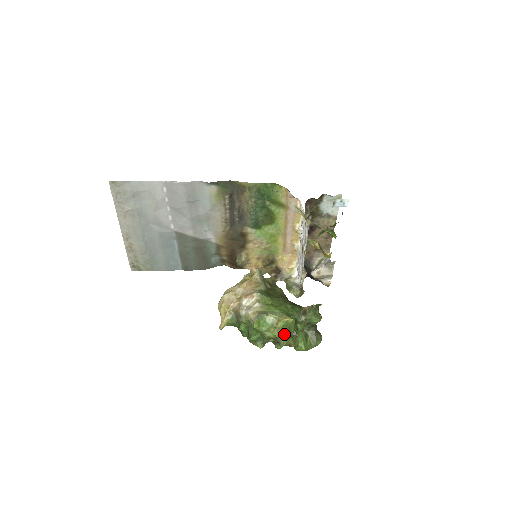
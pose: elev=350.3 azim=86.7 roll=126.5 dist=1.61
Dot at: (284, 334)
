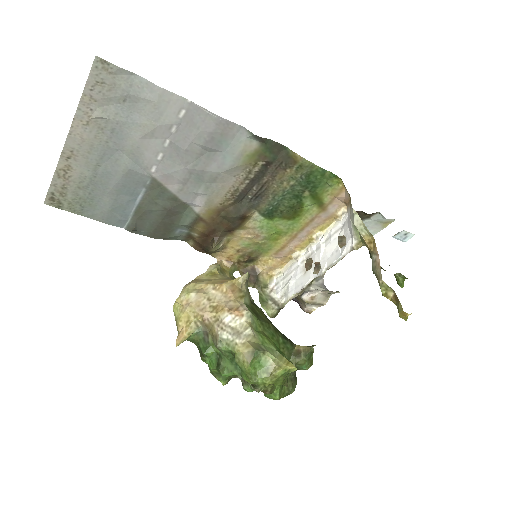
Dot at: (275, 383)
